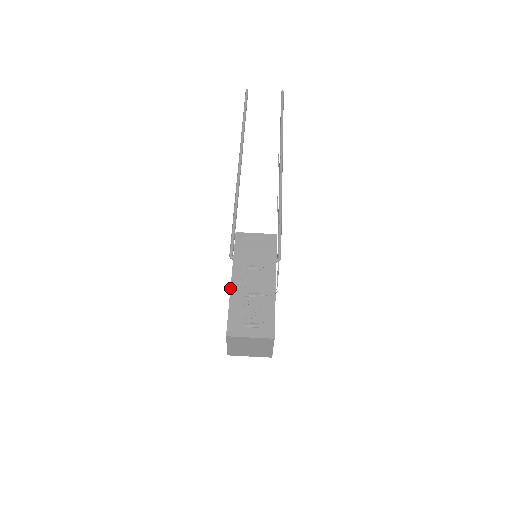
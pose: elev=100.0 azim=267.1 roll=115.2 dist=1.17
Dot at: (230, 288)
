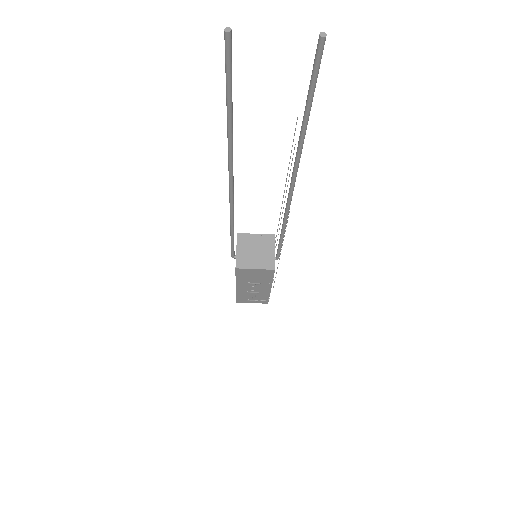
Dot at: occluded
